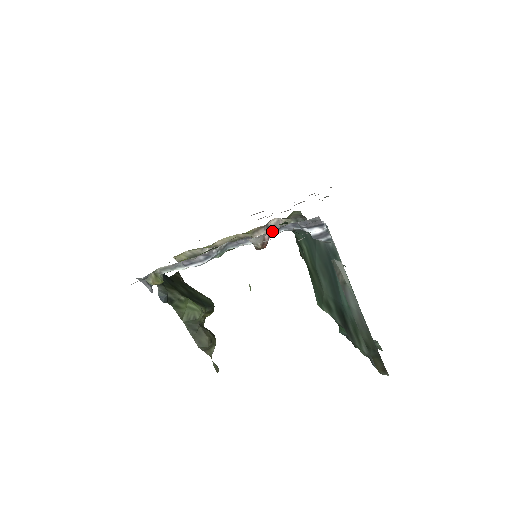
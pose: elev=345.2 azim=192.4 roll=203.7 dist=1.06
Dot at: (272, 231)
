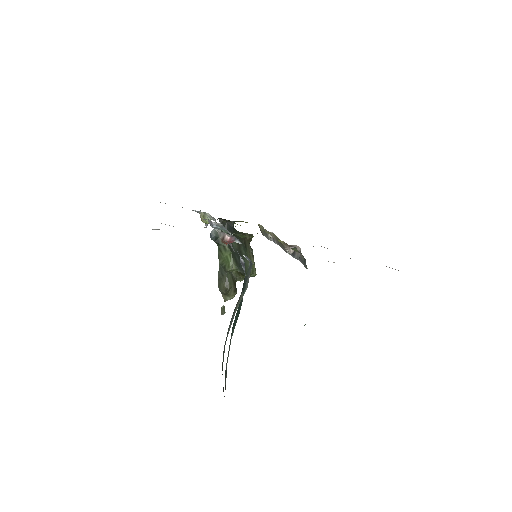
Dot at: occluded
